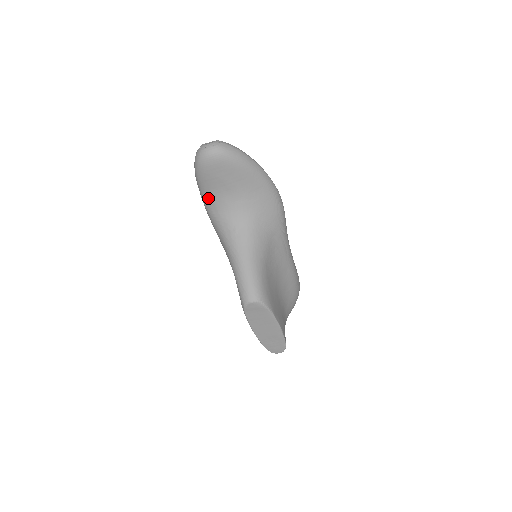
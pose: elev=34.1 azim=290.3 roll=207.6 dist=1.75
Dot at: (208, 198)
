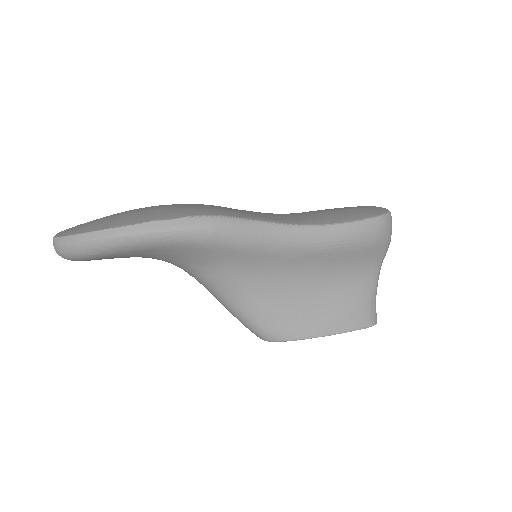
Dot at: occluded
